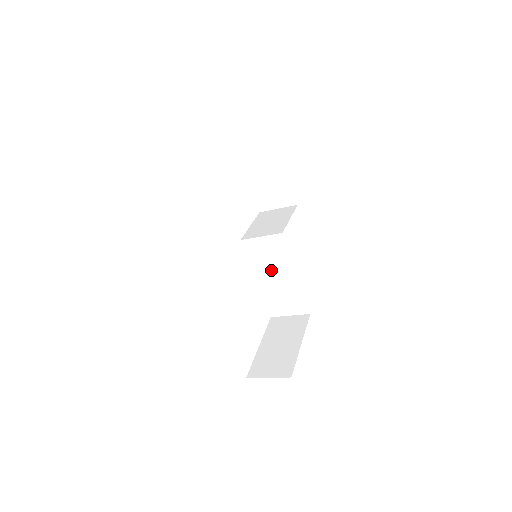
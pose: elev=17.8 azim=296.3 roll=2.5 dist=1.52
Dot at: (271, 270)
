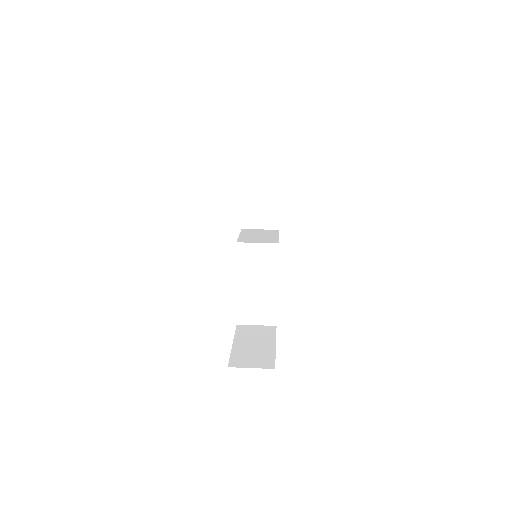
Dot at: (255, 277)
